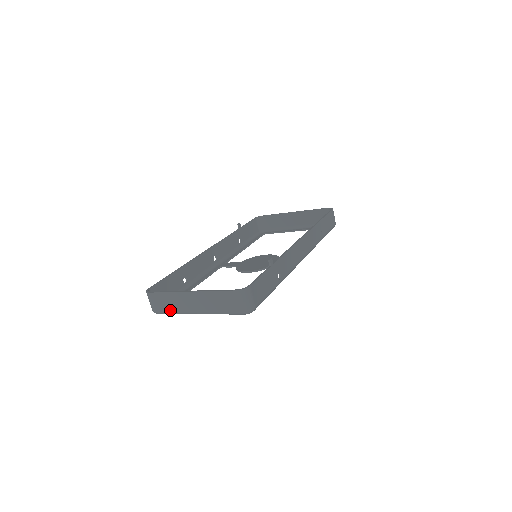
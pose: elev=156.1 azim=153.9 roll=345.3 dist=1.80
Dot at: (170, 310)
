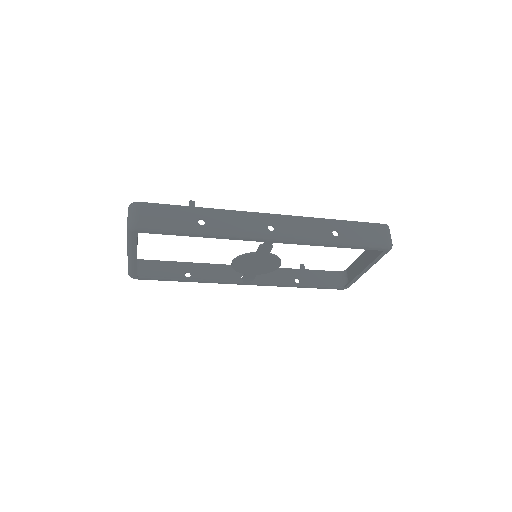
Dot at: occluded
